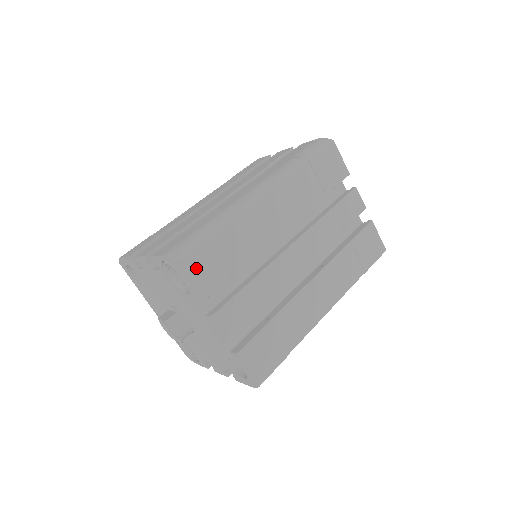
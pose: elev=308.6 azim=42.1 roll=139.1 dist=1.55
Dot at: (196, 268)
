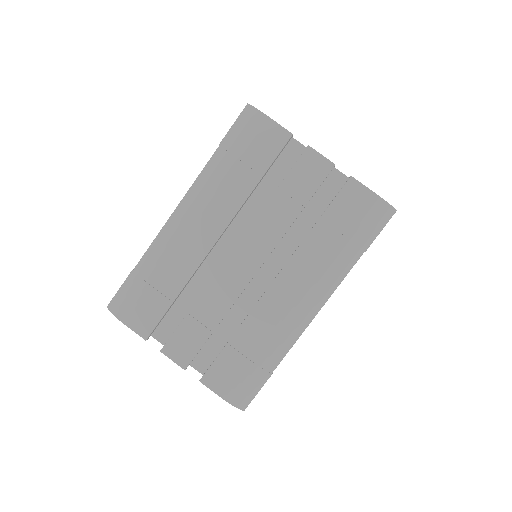
Dot at: occluded
